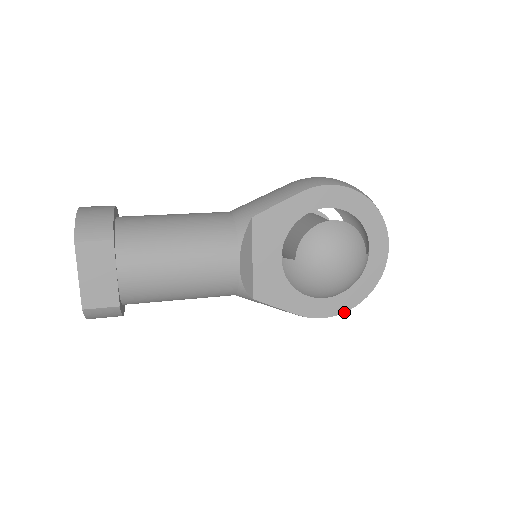
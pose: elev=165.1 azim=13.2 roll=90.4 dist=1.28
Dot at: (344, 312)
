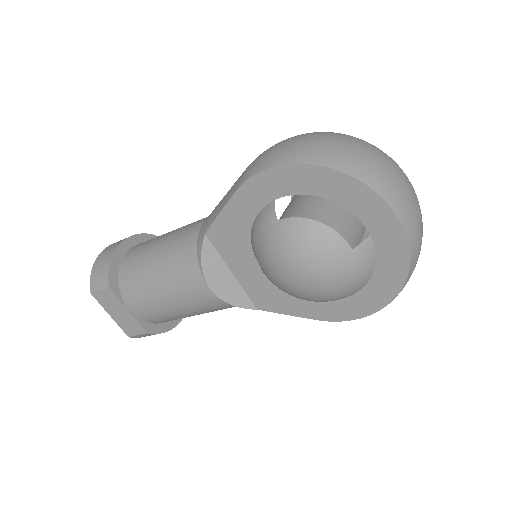
Dot at: (375, 312)
